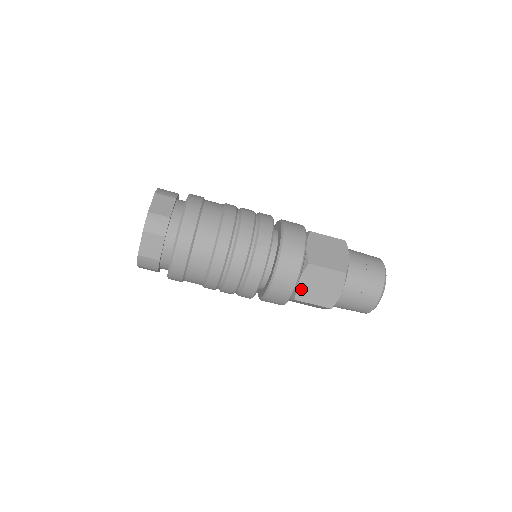
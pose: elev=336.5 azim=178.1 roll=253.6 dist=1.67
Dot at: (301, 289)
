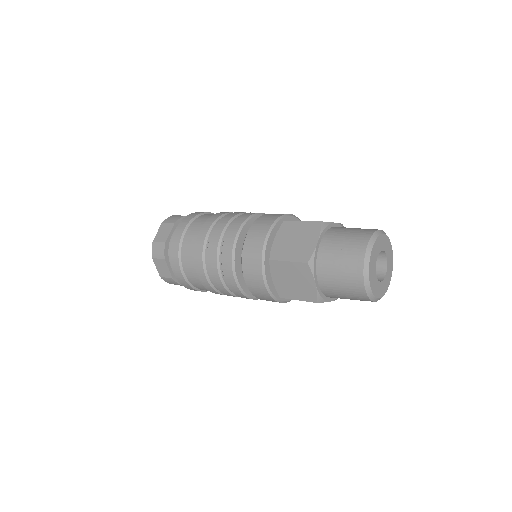
Dot at: (279, 286)
